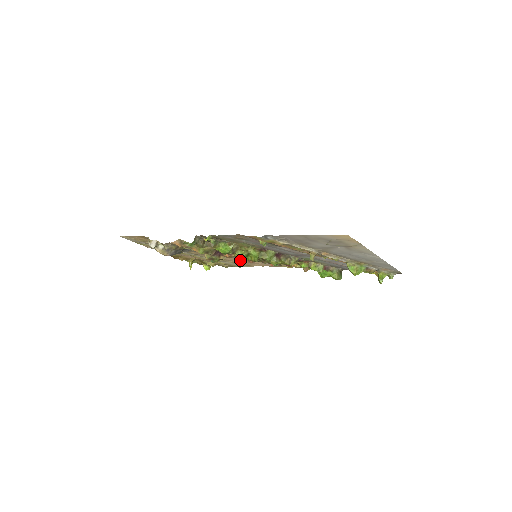
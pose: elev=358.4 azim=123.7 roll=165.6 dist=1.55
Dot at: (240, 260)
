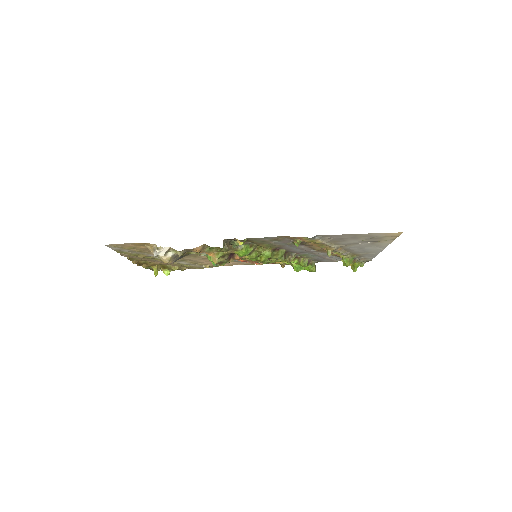
Dot at: occluded
